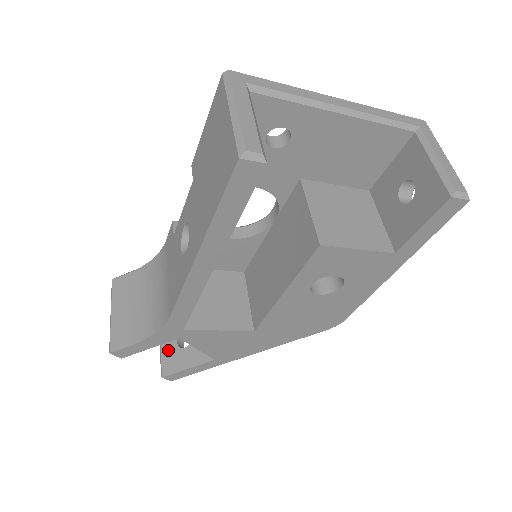
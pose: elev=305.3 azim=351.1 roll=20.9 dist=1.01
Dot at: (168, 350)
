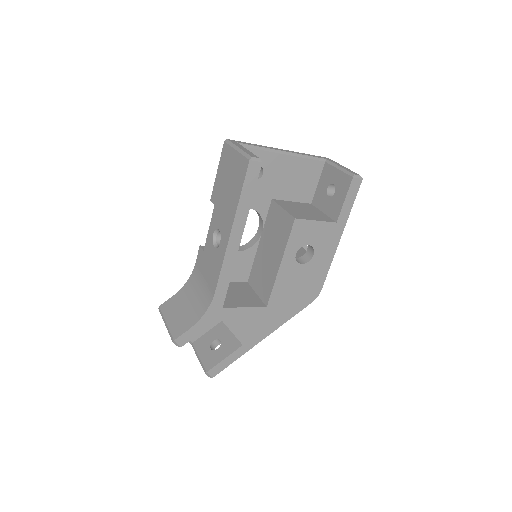
Dot at: (205, 355)
